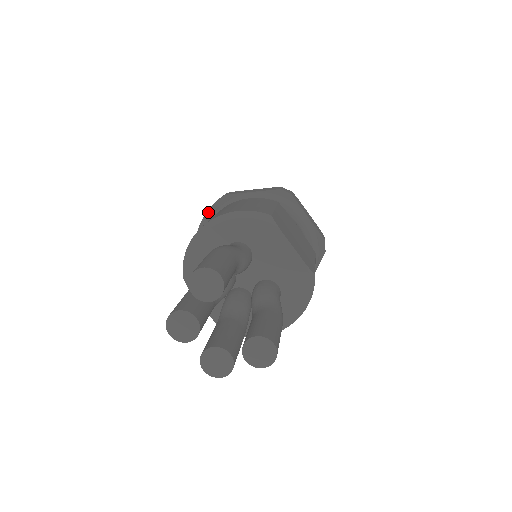
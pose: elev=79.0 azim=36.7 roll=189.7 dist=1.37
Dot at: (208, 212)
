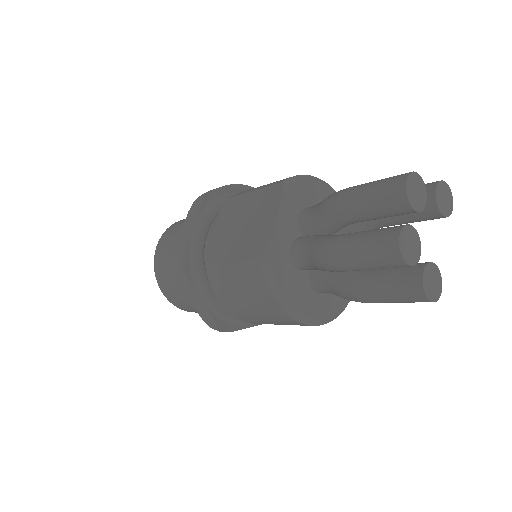
Dot at: (251, 188)
